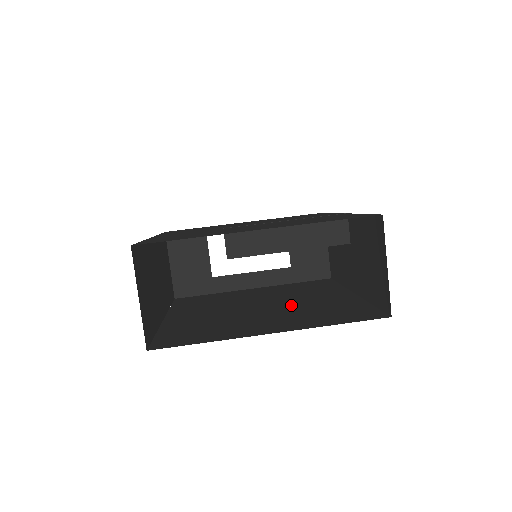
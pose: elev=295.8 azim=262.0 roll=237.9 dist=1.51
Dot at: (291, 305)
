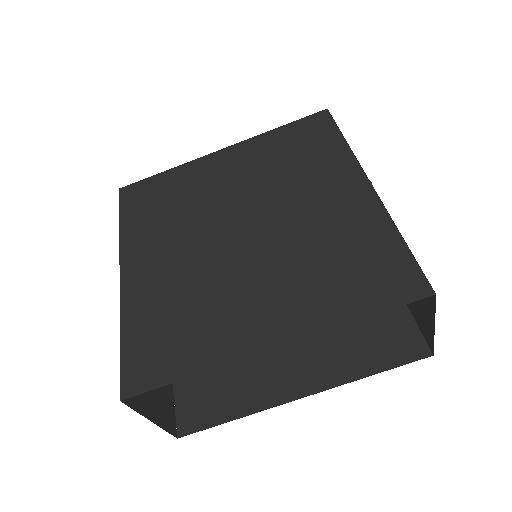
Dot at: occluded
